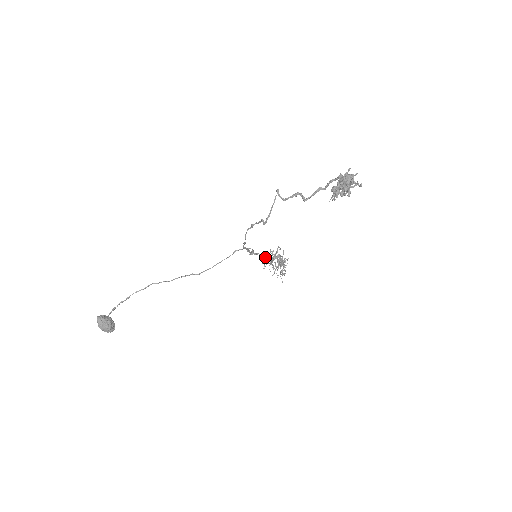
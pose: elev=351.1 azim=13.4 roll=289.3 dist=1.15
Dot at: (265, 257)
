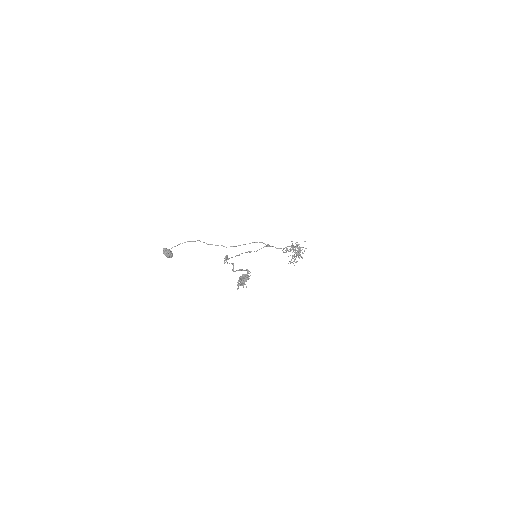
Dot at: occluded
